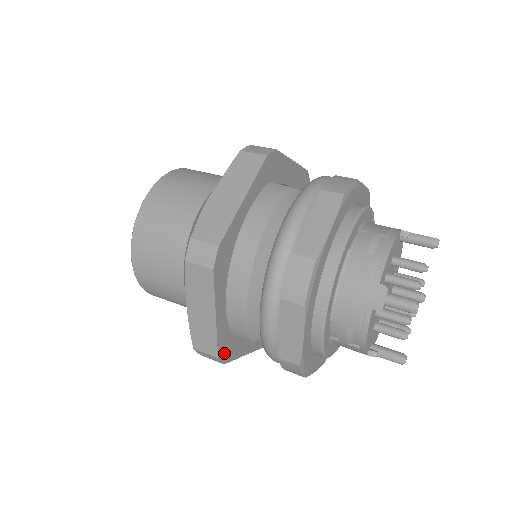
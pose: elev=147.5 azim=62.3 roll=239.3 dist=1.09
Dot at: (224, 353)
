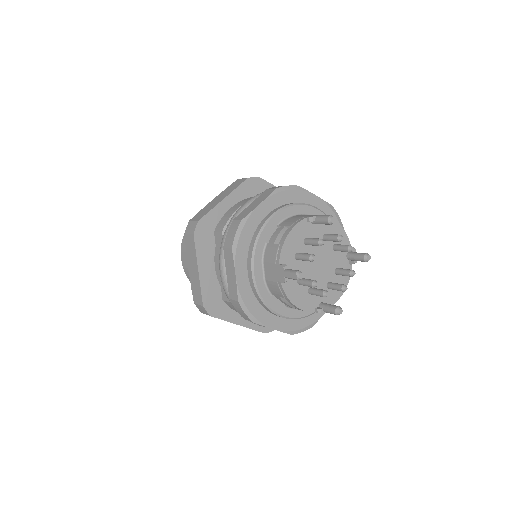
Dot at: (201, 229)
